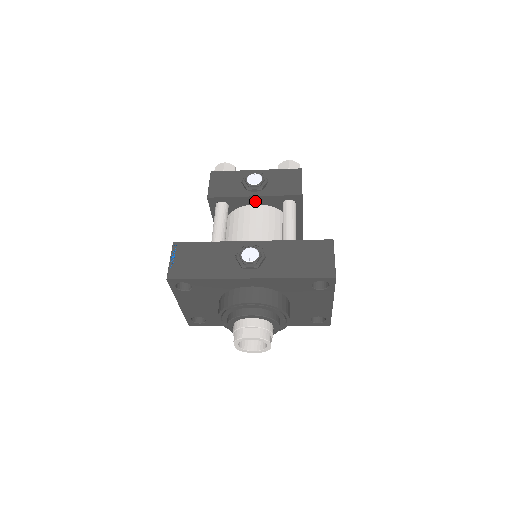
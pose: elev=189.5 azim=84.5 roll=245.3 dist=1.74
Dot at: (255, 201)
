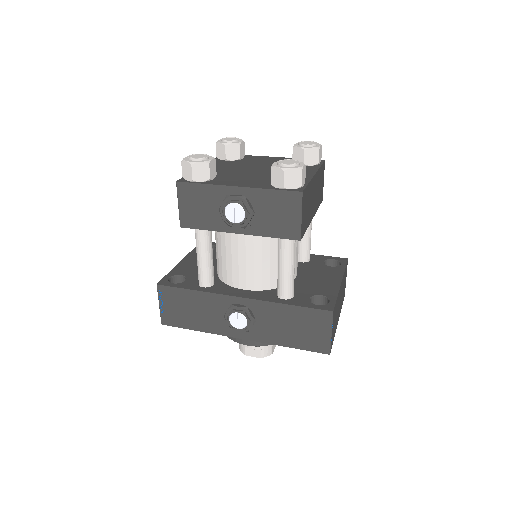
Dot at: occluded
